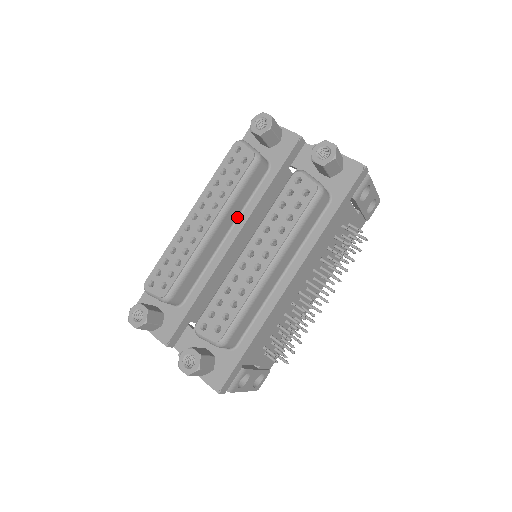
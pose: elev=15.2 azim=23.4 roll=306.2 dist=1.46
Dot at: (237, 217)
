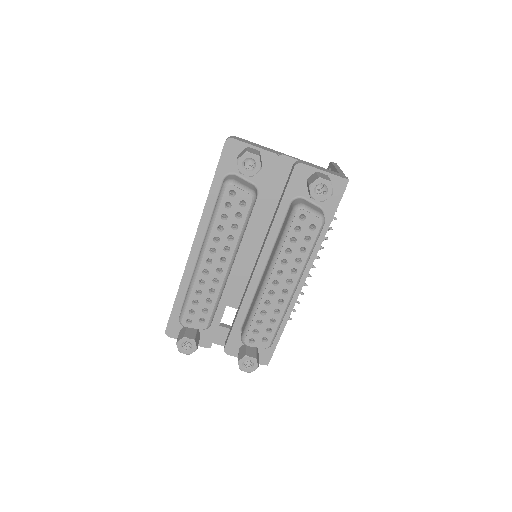
Dot at: occluded
